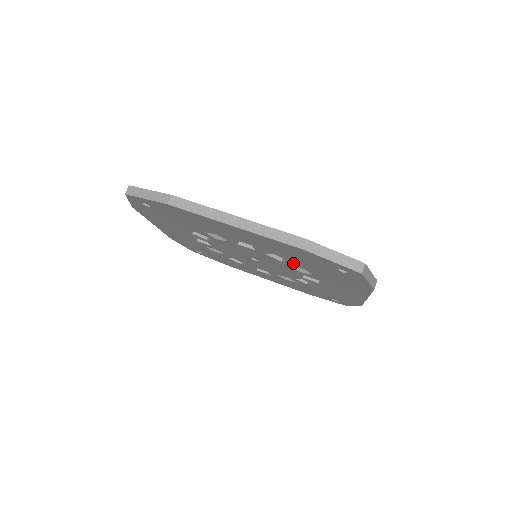
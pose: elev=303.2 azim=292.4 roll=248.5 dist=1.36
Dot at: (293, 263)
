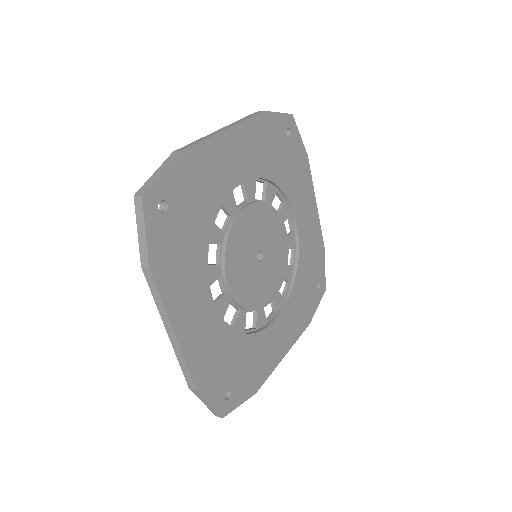
Dot at: (233, 327)
